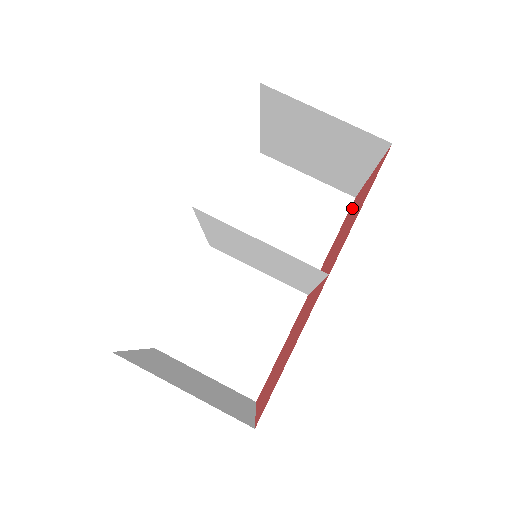
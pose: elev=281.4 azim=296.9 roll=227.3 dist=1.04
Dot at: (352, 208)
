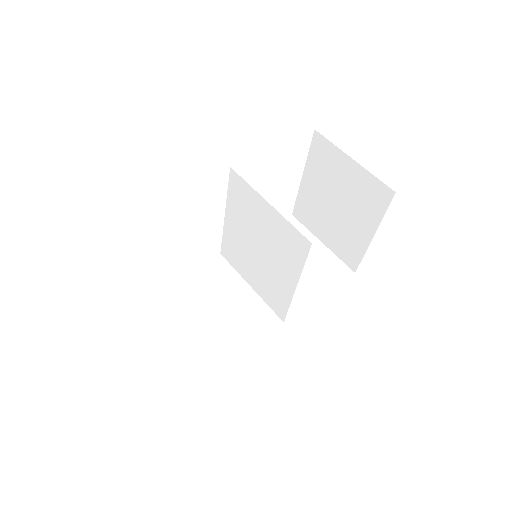
Dot at: occluded
